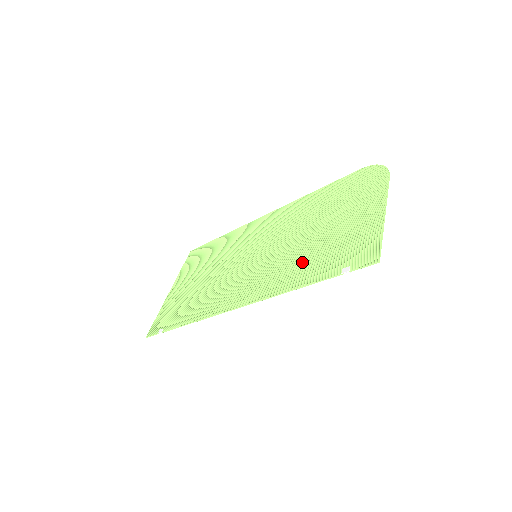
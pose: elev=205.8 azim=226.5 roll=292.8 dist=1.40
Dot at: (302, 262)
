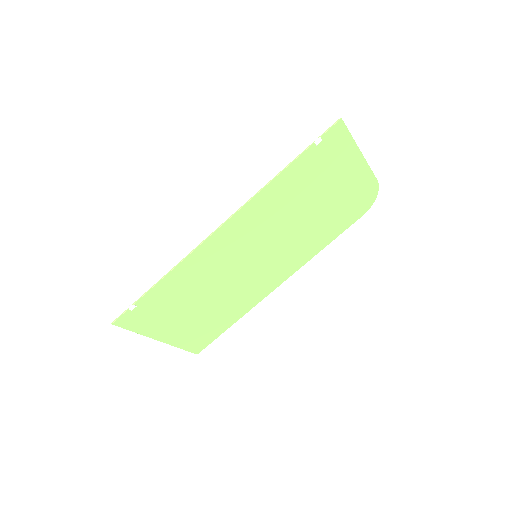
Dot at: (290, 193)
